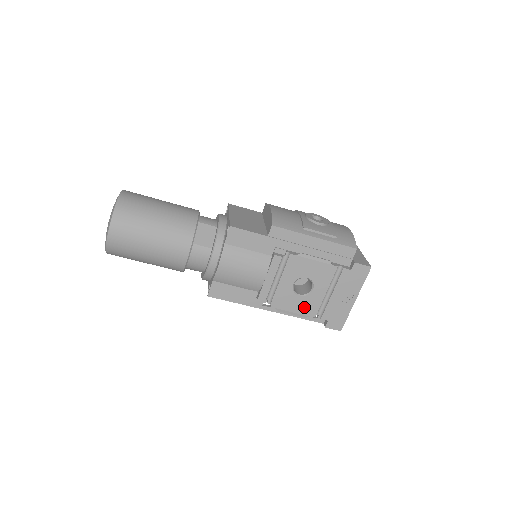
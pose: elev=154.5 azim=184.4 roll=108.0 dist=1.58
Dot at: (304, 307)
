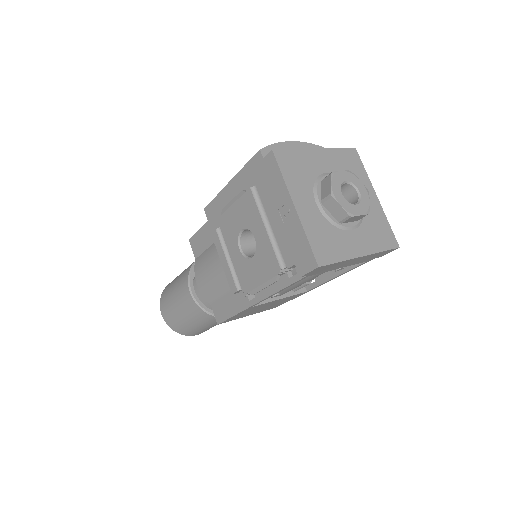
Dot at: (265, 268)
